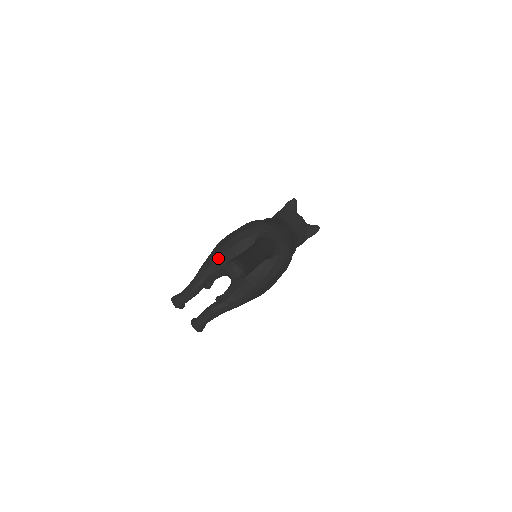
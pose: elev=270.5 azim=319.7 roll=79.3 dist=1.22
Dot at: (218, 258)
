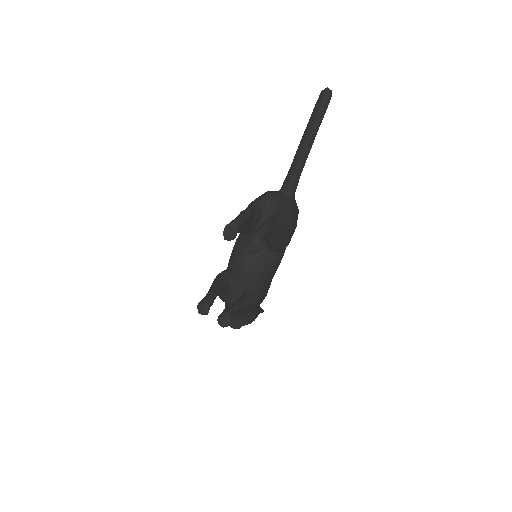
Dot at: (258, 199)
